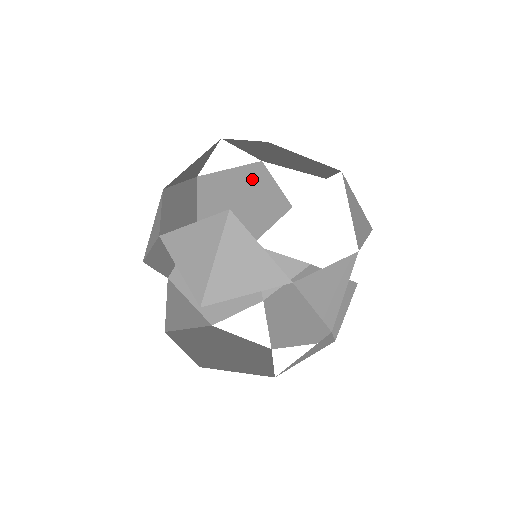
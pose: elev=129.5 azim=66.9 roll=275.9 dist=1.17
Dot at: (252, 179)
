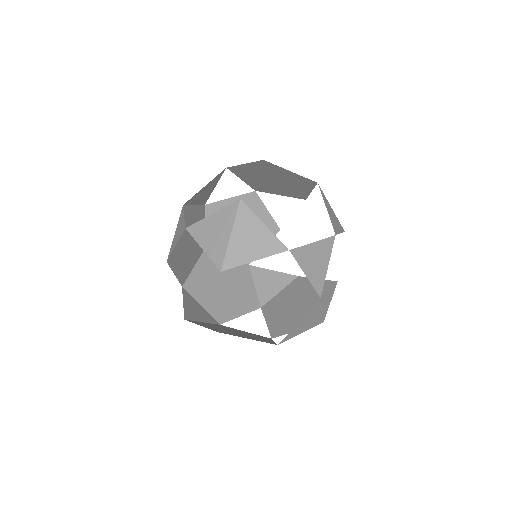
Dot at: (248, 206)
